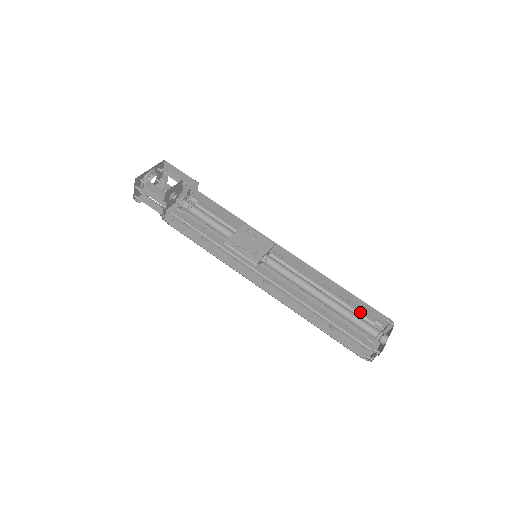
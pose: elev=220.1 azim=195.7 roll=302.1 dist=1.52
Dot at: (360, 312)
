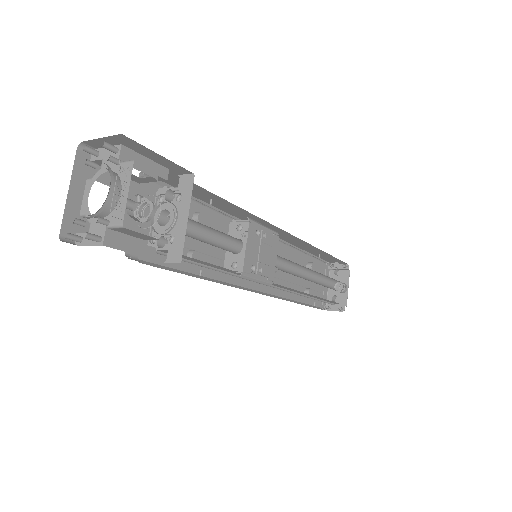
Dot at: occluded
